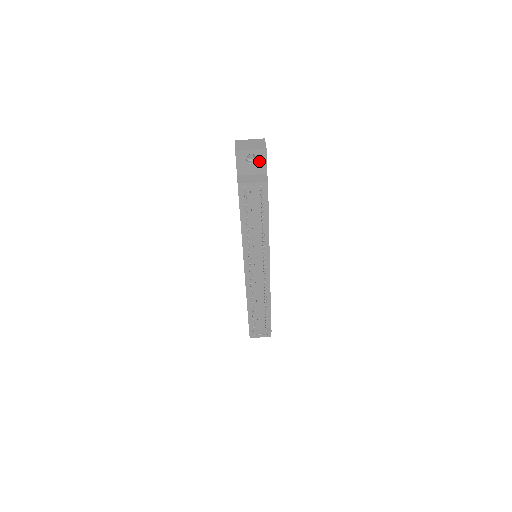
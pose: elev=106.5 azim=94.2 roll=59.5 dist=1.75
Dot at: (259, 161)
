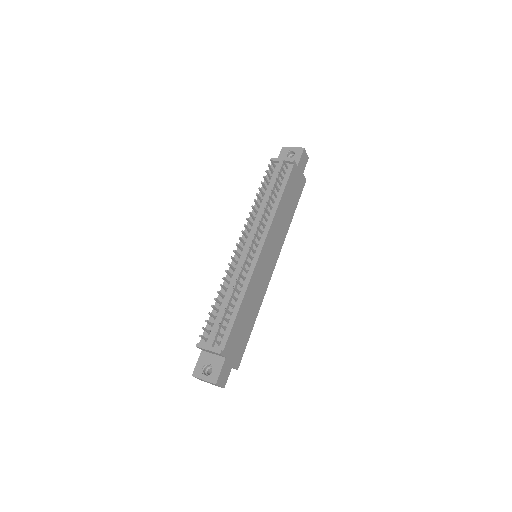
Dot at: (296, 156)
